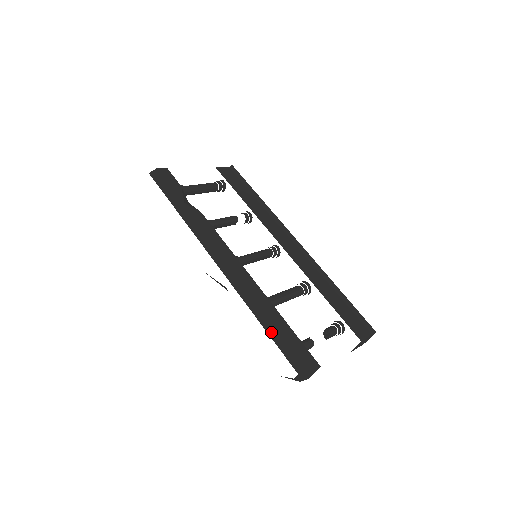
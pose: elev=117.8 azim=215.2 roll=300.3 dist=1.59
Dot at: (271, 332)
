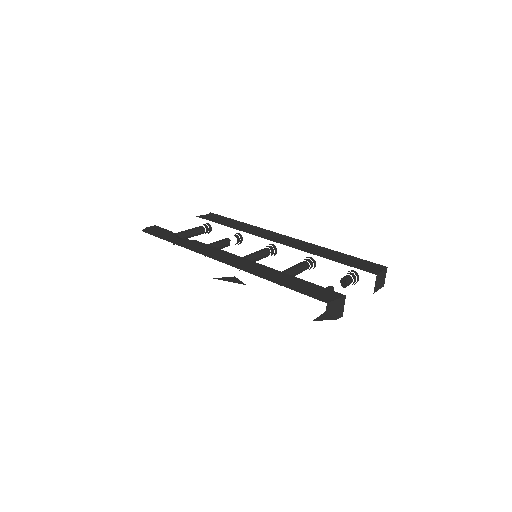
Dot at: (289, 286)
